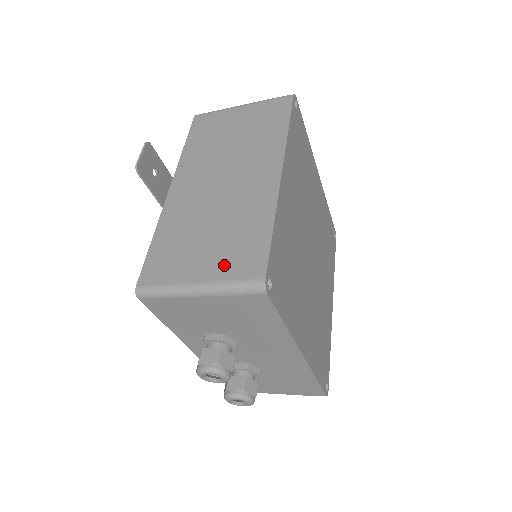
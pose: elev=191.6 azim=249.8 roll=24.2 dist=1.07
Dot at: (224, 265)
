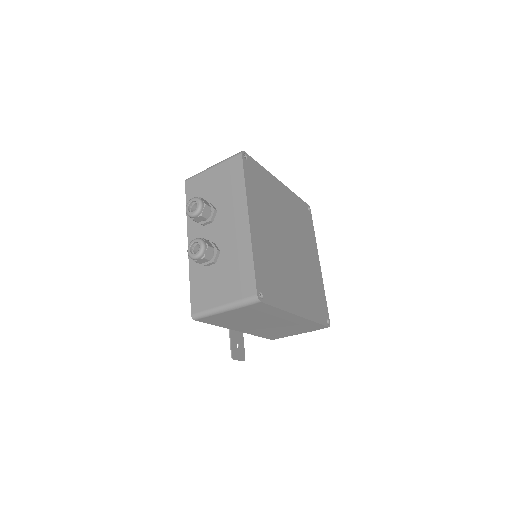
Dot at: occluded
